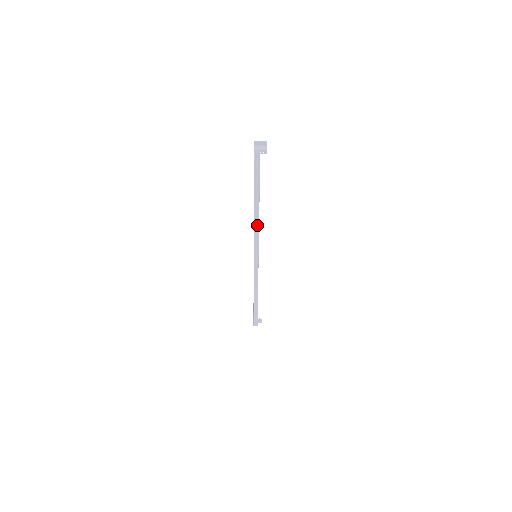
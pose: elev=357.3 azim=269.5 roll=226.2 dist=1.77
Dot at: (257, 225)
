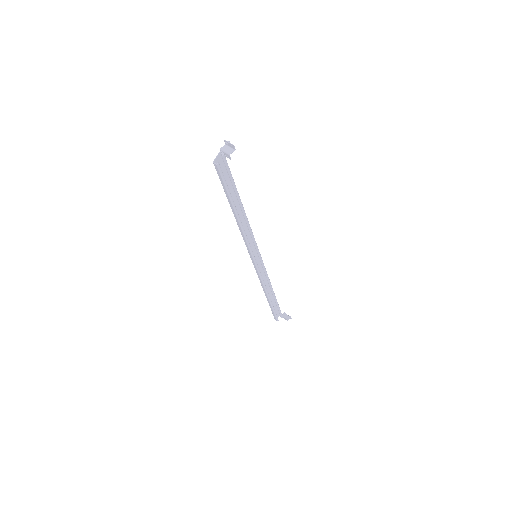
Dot at: (240, 227)
